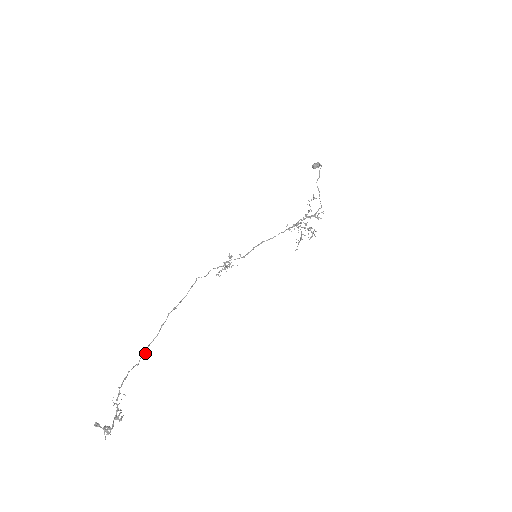
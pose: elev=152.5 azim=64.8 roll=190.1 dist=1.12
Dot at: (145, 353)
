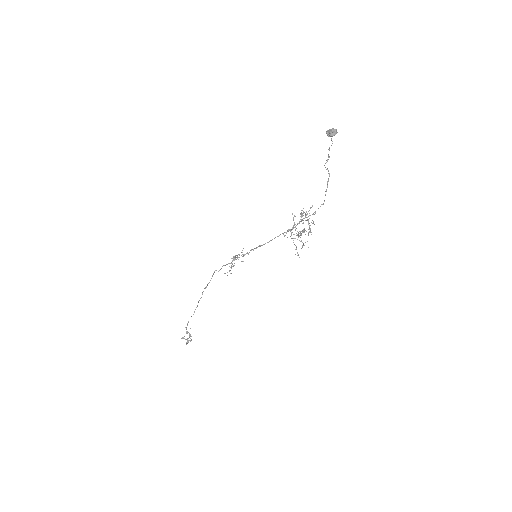
Dot at: (197, 306)
